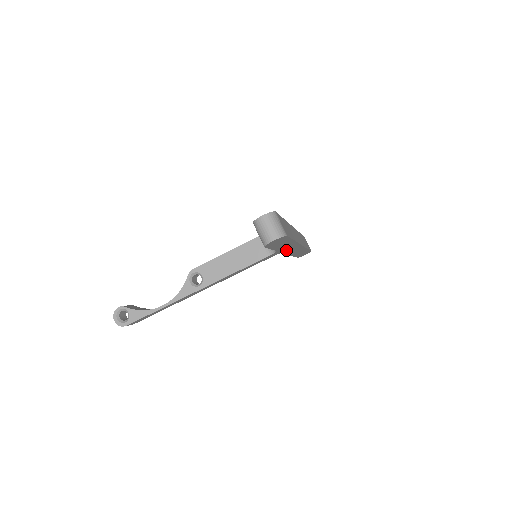
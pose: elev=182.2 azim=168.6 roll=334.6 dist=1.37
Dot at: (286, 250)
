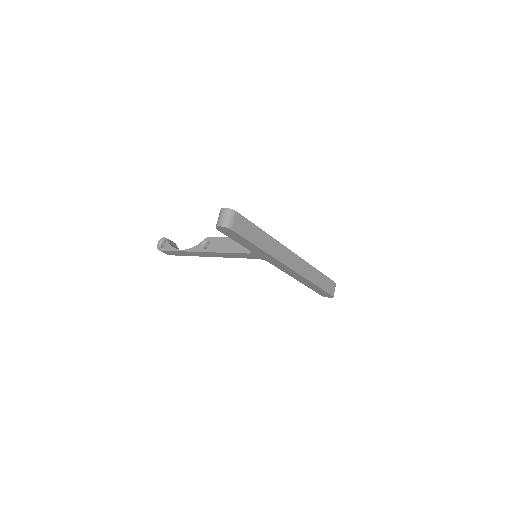
Dot at: (270, 261)
